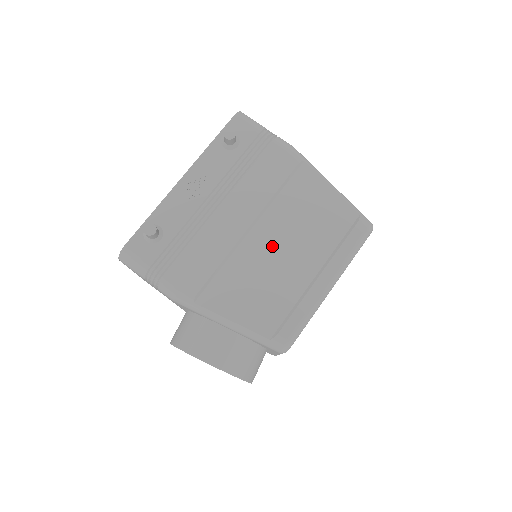
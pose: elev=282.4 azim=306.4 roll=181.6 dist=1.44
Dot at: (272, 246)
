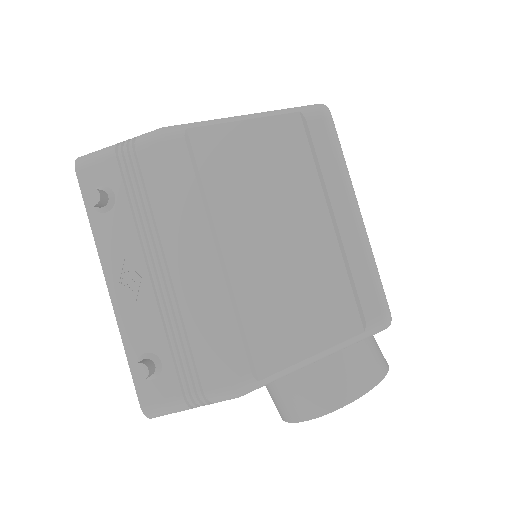
Dot at: (259, 246)
